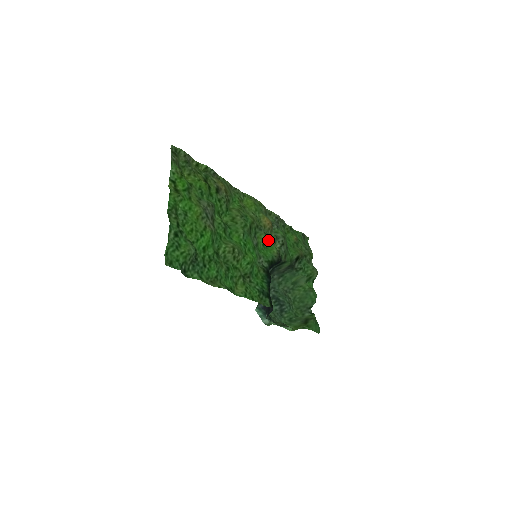
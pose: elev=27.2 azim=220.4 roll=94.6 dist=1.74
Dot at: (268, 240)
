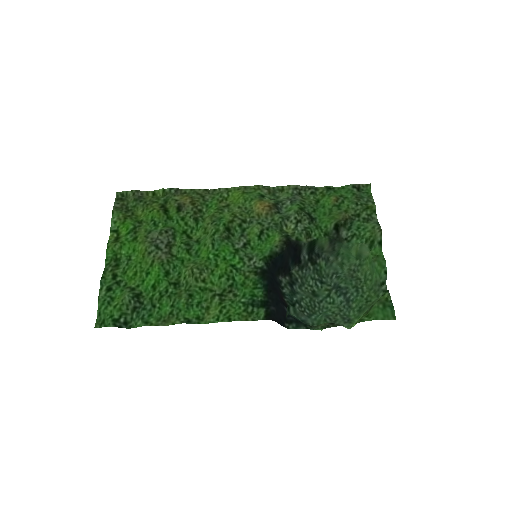
Dot at: (265, 230)
